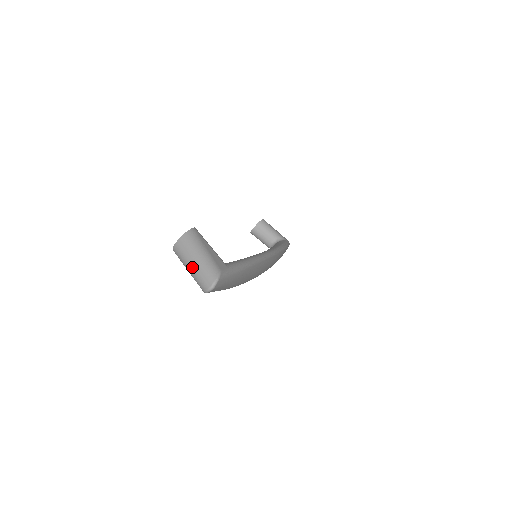
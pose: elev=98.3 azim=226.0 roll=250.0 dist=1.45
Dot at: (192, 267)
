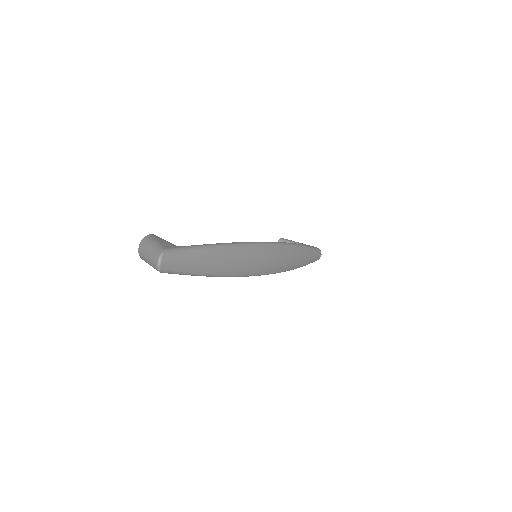
Dot at: (148, 259)
